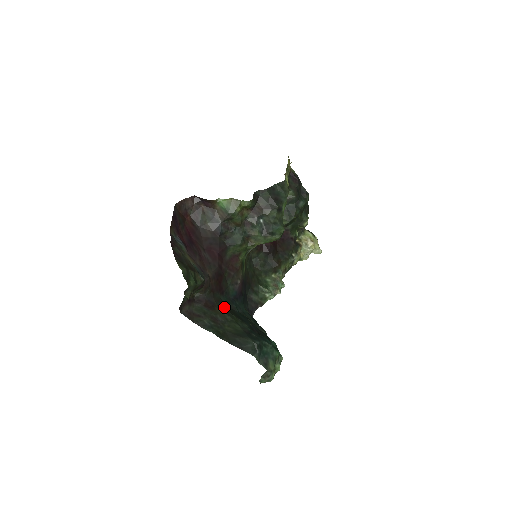
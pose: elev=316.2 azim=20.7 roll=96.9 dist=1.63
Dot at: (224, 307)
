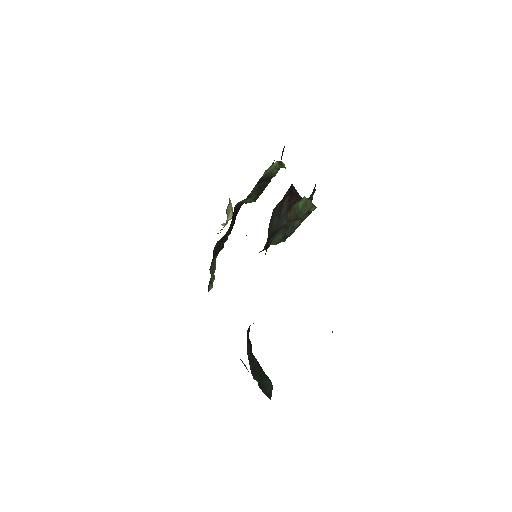
Dot at: occluded
